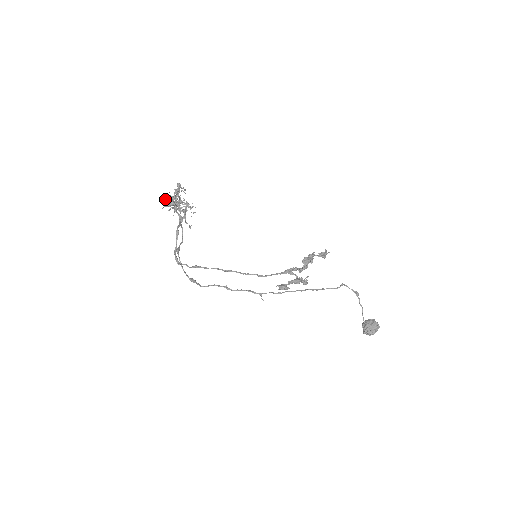
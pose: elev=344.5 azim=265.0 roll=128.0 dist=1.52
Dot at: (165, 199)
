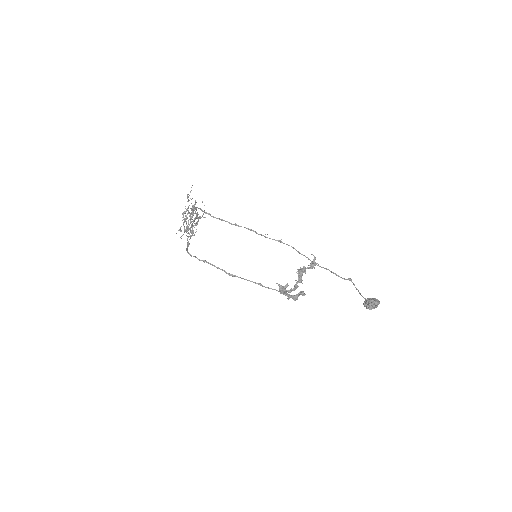
Dot at: occluded
